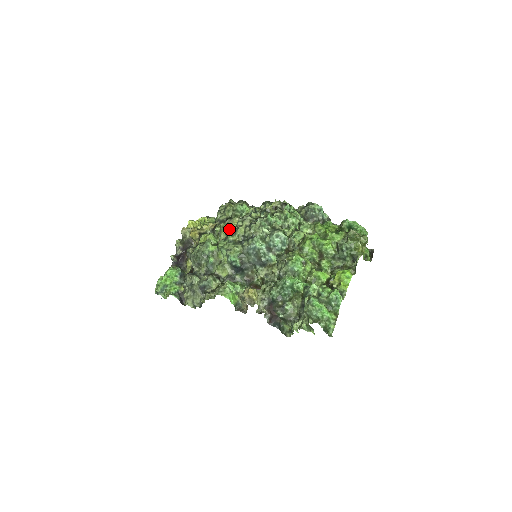
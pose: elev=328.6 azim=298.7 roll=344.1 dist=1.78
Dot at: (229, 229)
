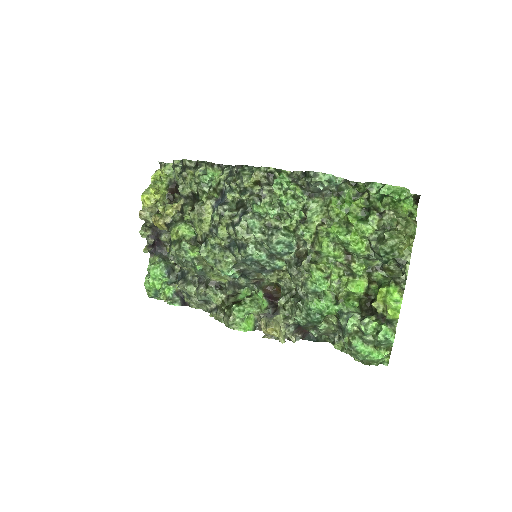
Dot at: (204, 225)
